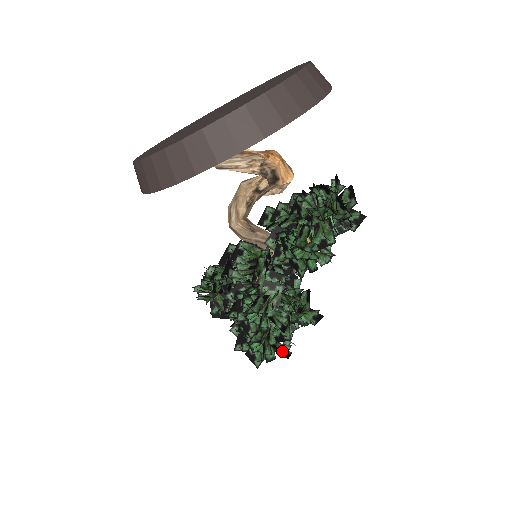
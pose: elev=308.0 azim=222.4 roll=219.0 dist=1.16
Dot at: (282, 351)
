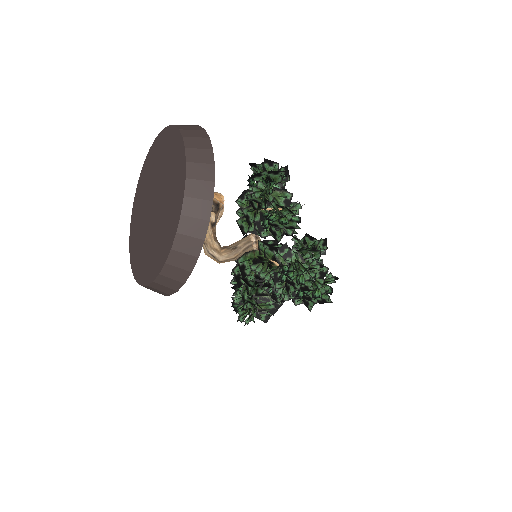
Dot at: (331, 279)
